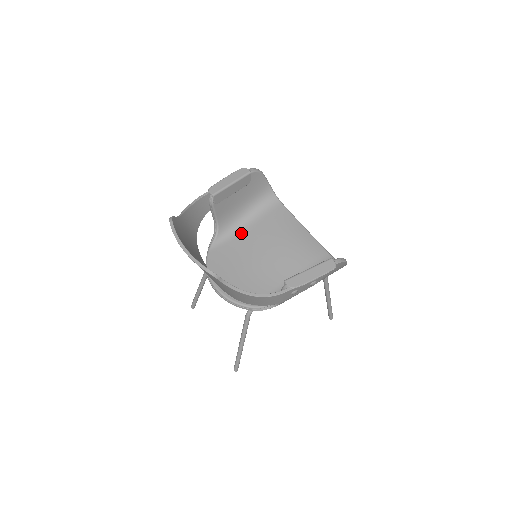
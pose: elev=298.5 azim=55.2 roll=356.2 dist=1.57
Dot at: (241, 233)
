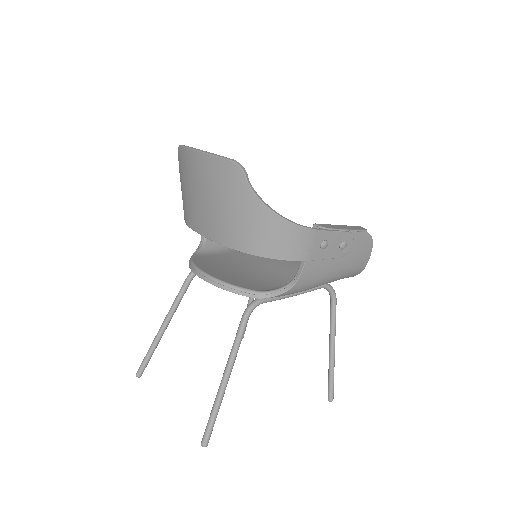
Dot at: (231, 251)
